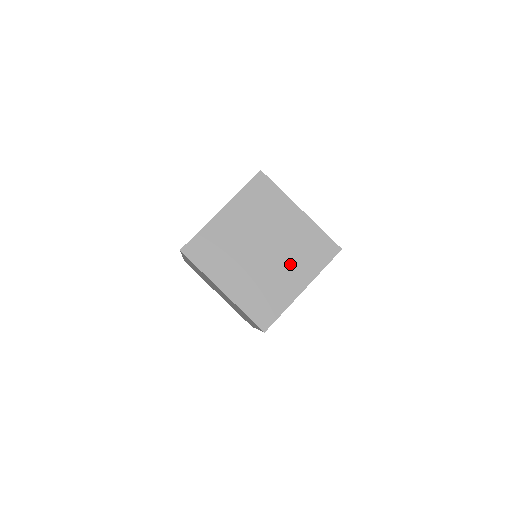
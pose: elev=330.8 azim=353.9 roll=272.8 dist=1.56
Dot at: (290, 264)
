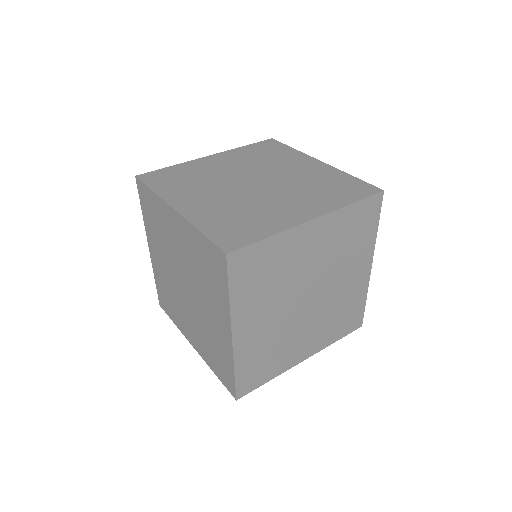
Dot at: (344, 270)
